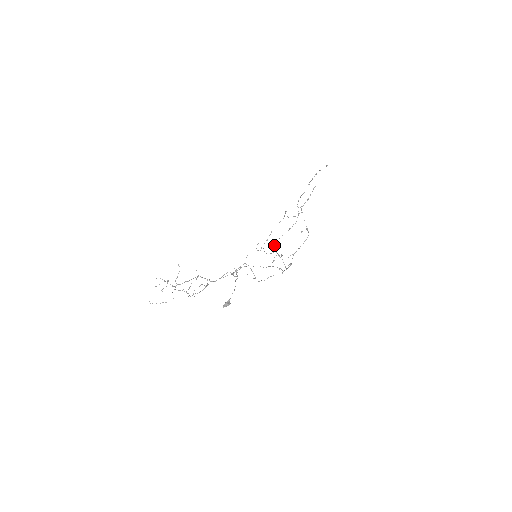
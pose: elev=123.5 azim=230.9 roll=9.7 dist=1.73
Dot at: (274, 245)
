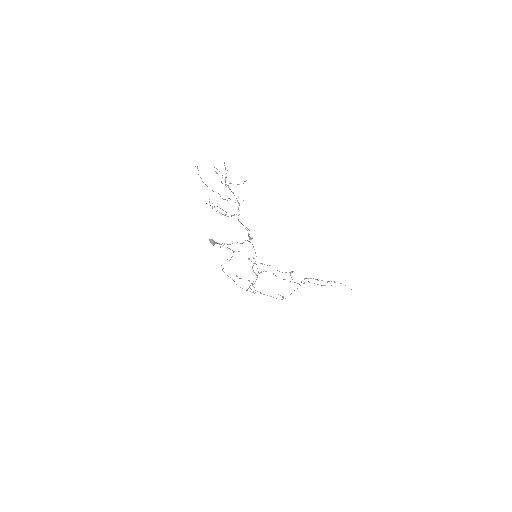
Dot at: (263, 271)
